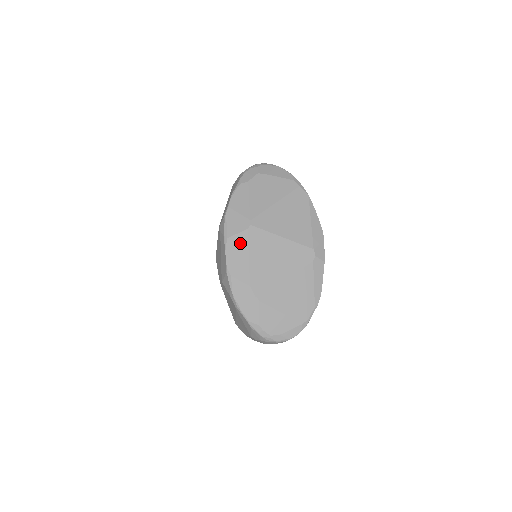
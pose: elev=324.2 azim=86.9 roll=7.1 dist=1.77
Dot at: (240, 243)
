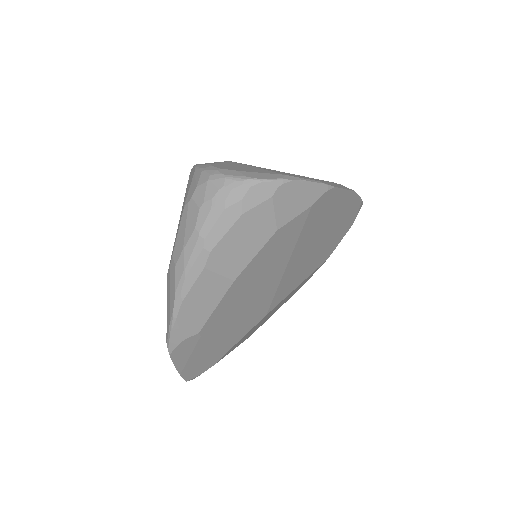
Dot at: occluded
